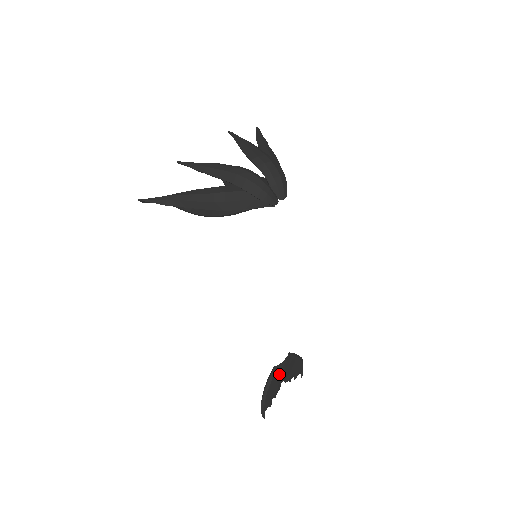
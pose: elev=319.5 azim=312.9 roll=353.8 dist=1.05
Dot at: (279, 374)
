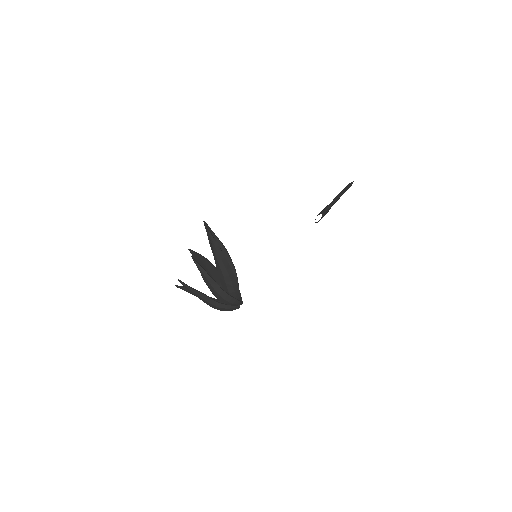
Dot at: occluded
